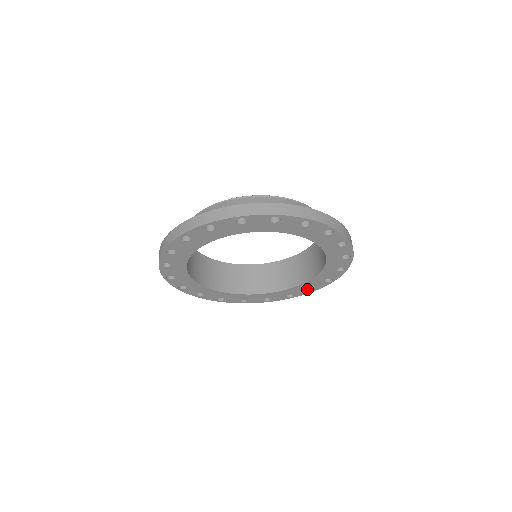
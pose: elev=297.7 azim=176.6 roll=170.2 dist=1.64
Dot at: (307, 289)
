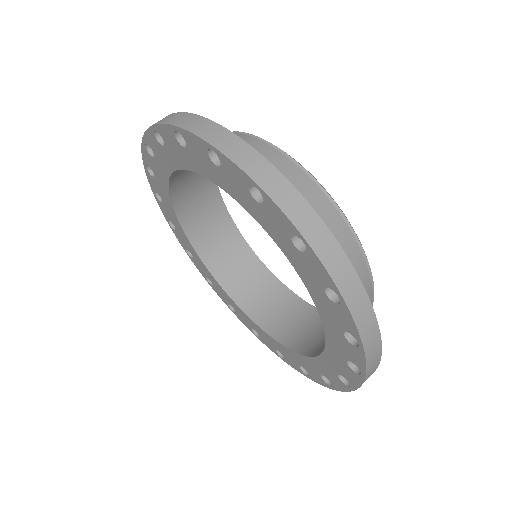
Dot at: (353, 367)
